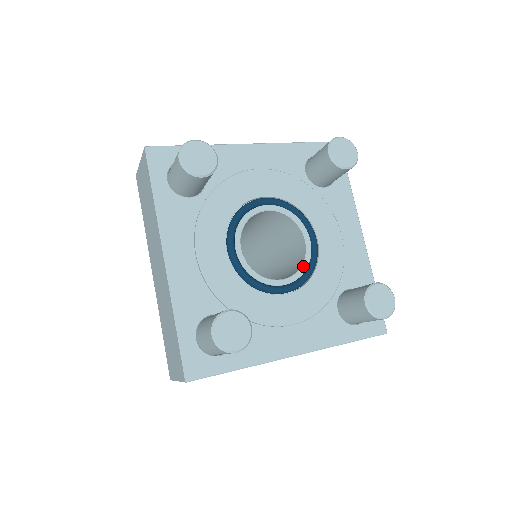
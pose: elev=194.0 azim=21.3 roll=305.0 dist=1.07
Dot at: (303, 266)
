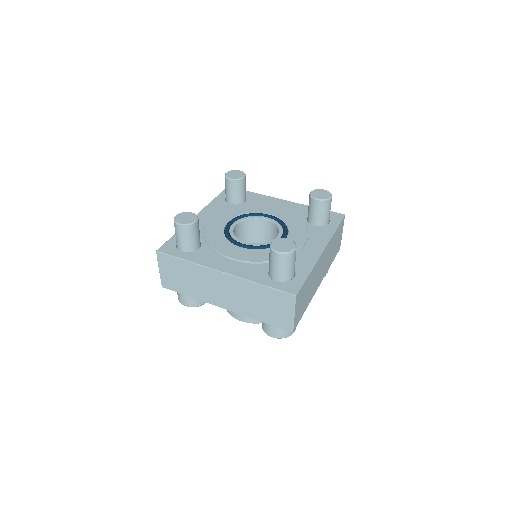
Dot at: (265, 243)
